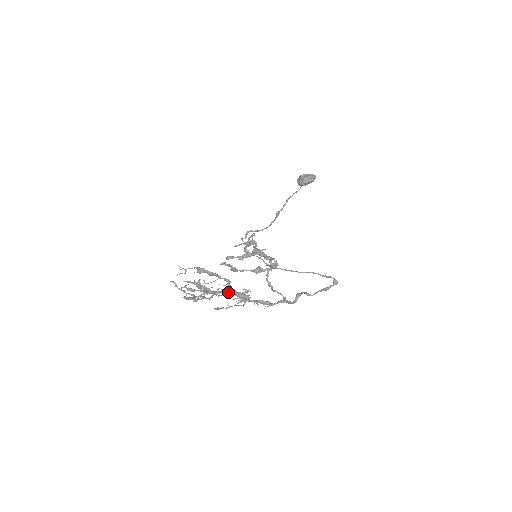
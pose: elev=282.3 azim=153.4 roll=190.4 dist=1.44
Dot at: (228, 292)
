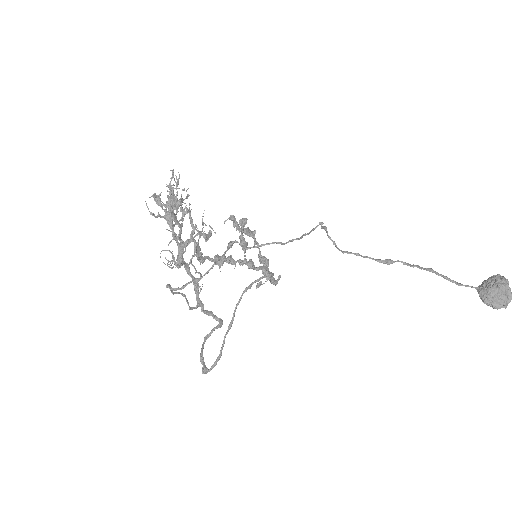
Dot at: (177, 241)
